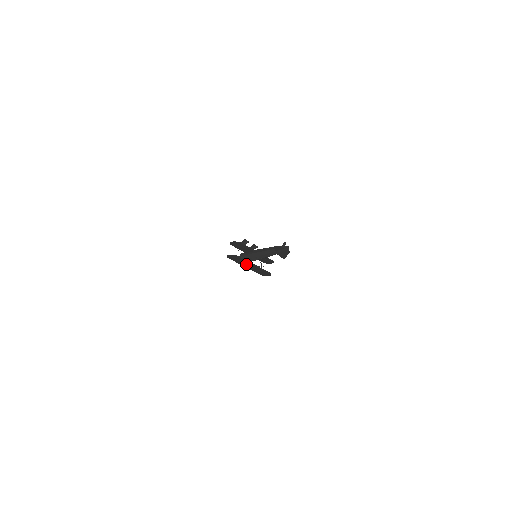
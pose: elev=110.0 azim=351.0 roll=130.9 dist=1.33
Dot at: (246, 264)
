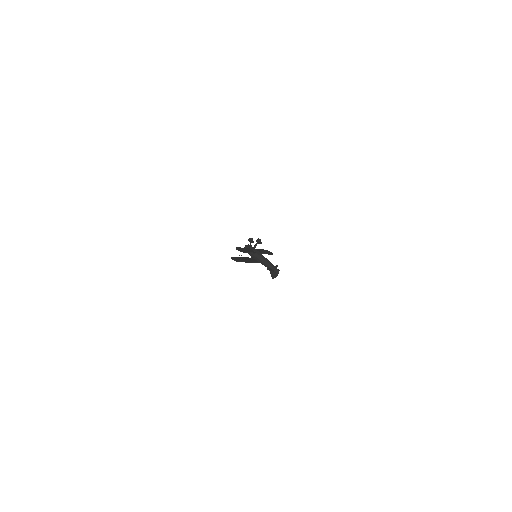
Dot at: (246, 260)
